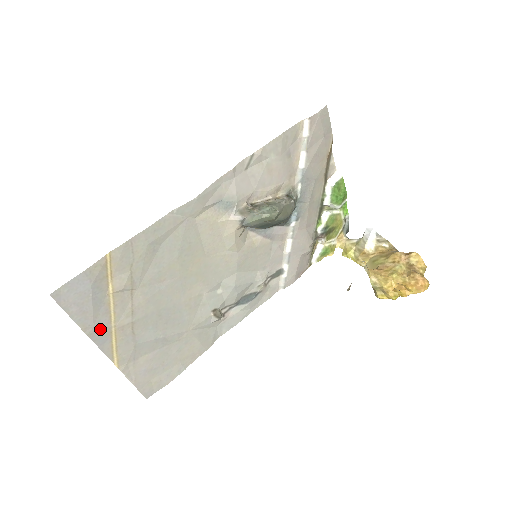
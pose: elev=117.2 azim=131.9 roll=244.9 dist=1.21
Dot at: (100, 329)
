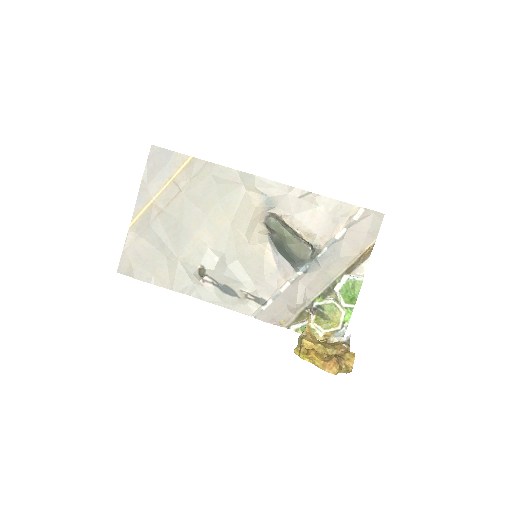
Dot at: (148, 192)
